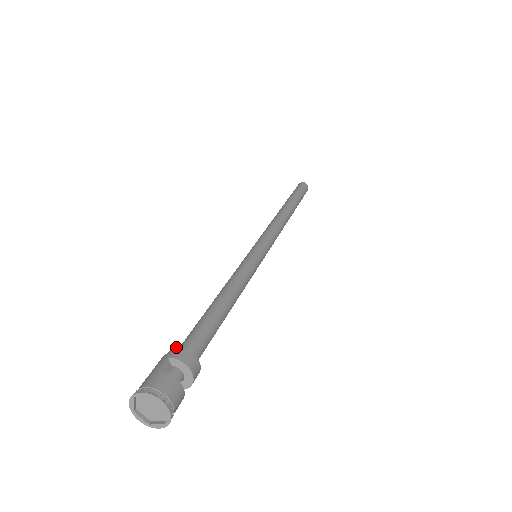
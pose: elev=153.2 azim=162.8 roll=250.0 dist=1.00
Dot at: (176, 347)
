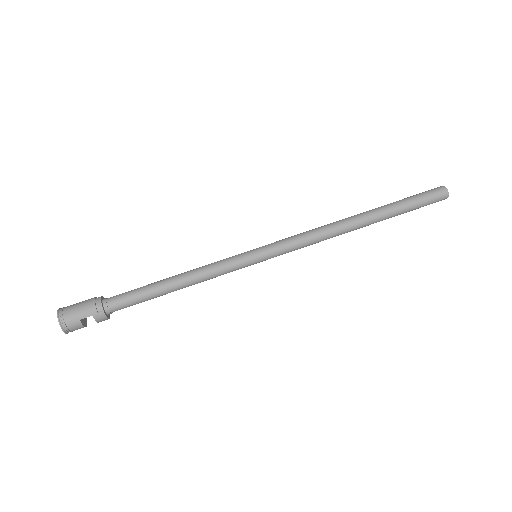
Dot at: (103, 312)
